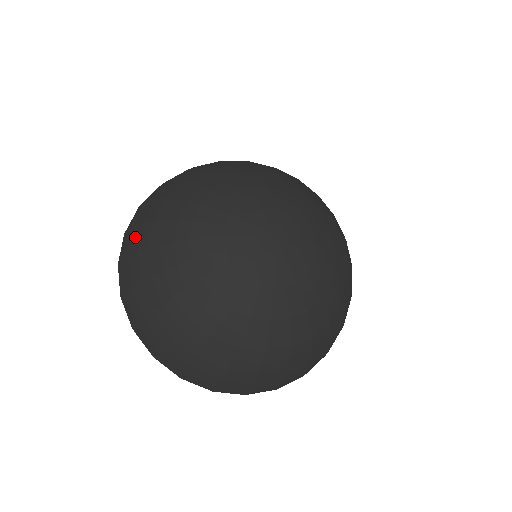
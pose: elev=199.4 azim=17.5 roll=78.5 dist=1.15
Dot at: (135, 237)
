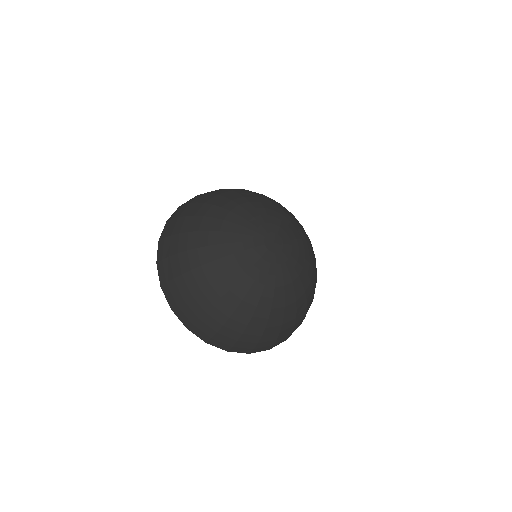
Dot at: (188, 208)
